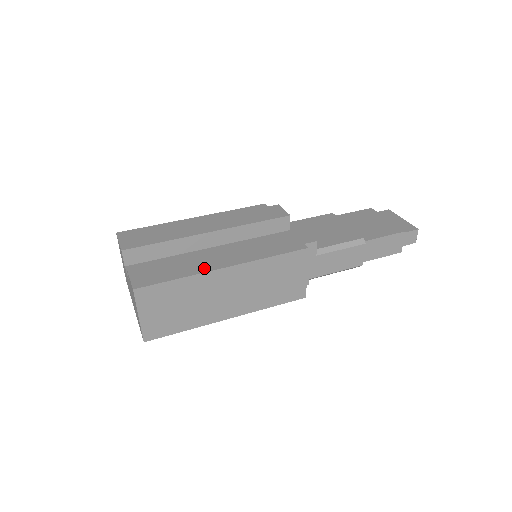
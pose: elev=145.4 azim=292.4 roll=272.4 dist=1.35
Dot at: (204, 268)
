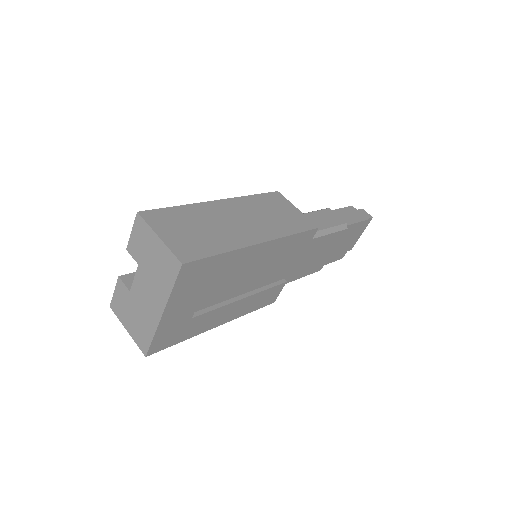
Dot at: occluded
